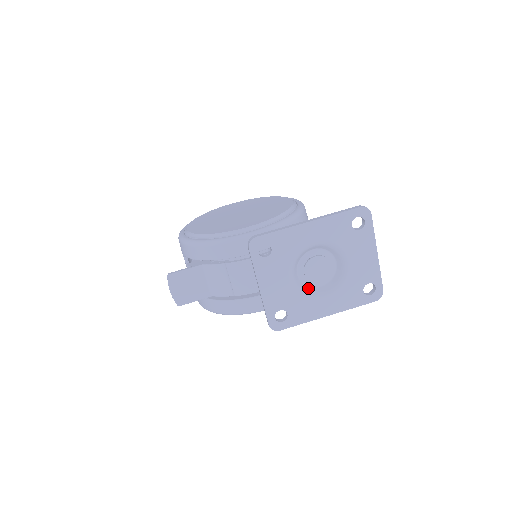
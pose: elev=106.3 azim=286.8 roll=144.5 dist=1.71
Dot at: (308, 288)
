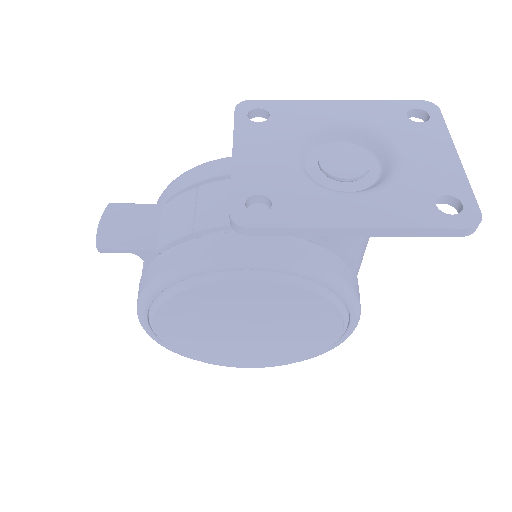
Dot at: (322, 186)
